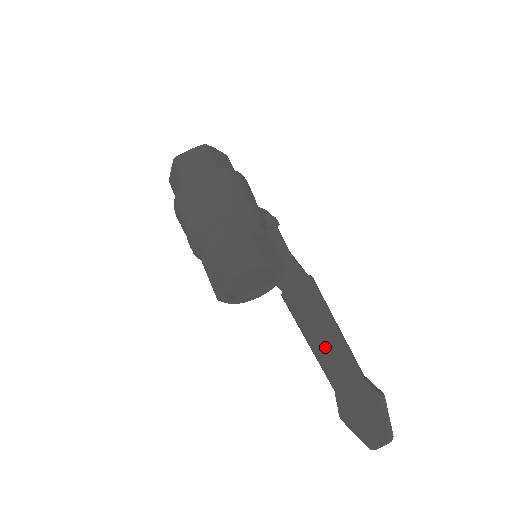
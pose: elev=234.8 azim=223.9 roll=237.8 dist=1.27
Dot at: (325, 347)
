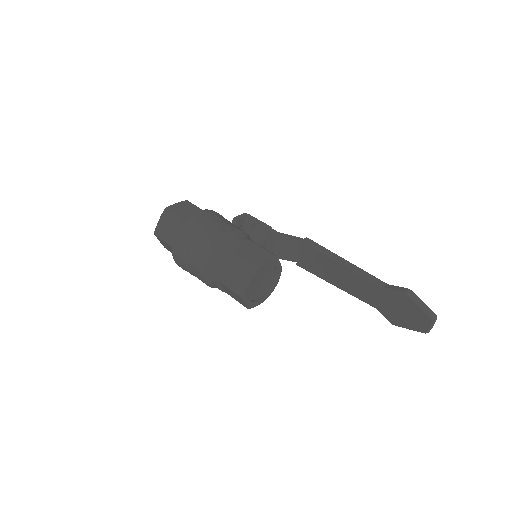
Dot at: (349, 283)
